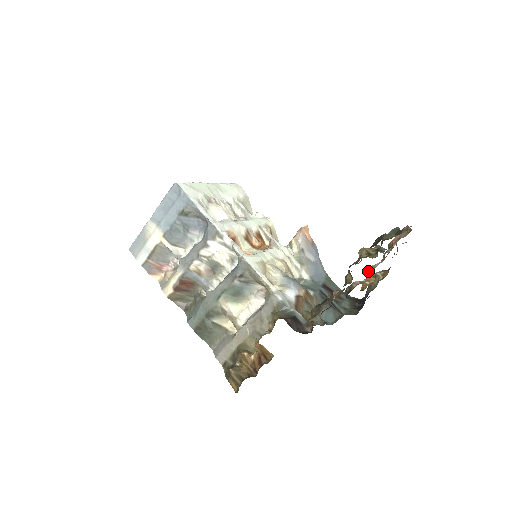
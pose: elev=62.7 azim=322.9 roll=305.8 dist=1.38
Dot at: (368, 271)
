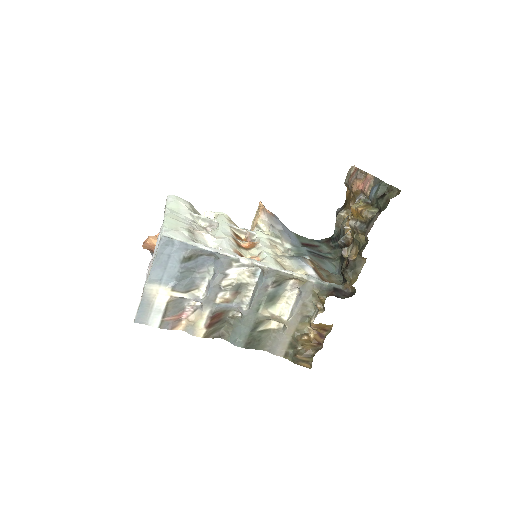
Dot at: occluded
